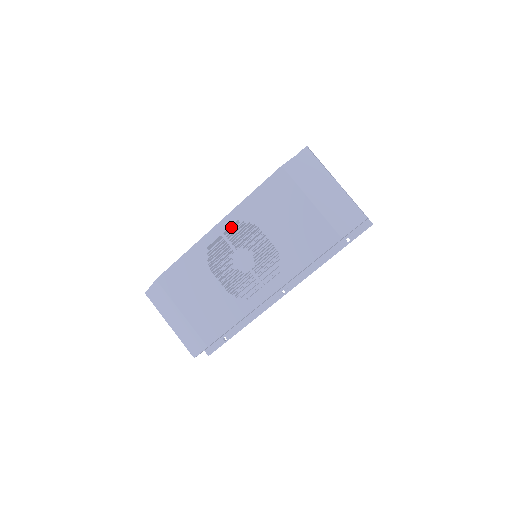
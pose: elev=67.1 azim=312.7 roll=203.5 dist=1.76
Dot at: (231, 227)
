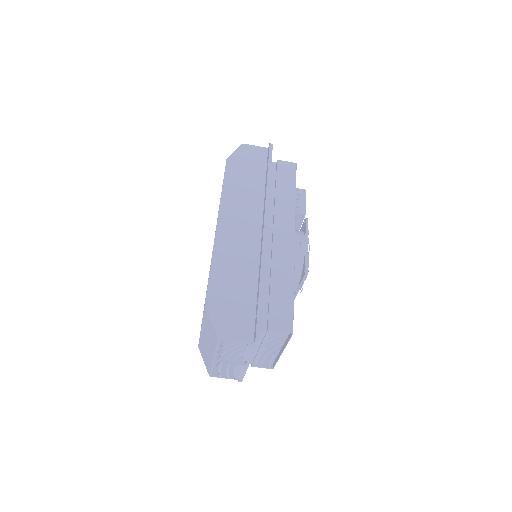
Dot at: occluded
